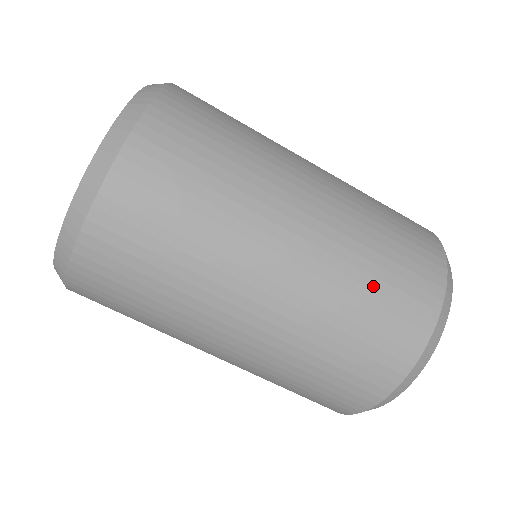
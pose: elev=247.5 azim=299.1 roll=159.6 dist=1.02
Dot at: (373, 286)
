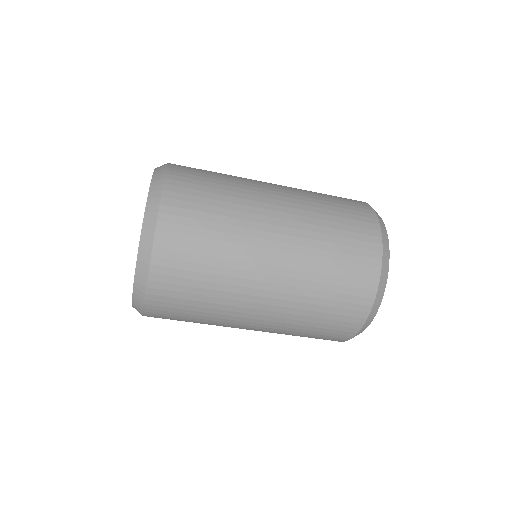
Dot at: (334, 215)
